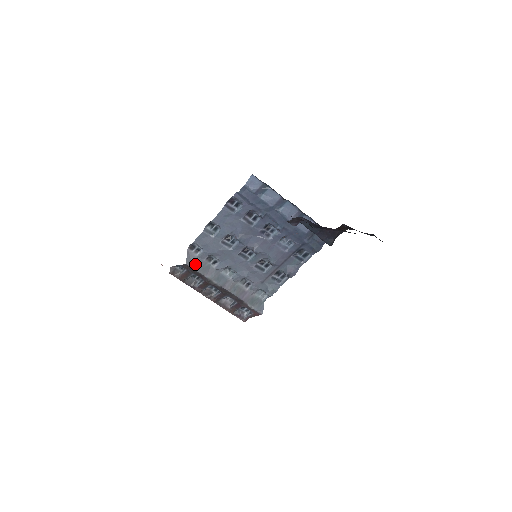
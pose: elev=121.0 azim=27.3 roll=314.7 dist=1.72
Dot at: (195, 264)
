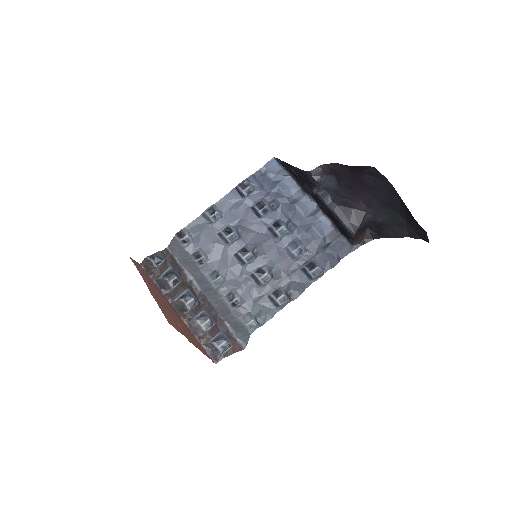
Dot at: (178, 253)
